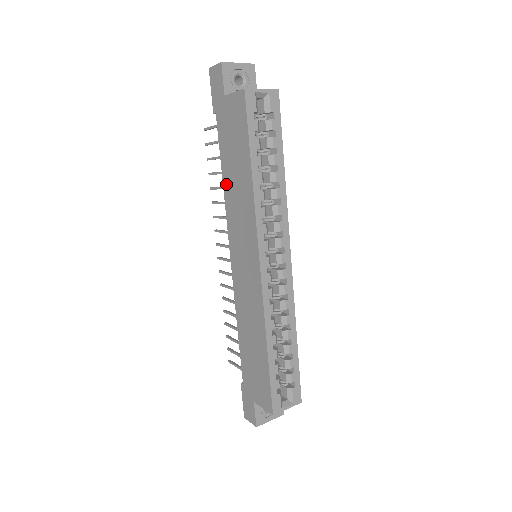
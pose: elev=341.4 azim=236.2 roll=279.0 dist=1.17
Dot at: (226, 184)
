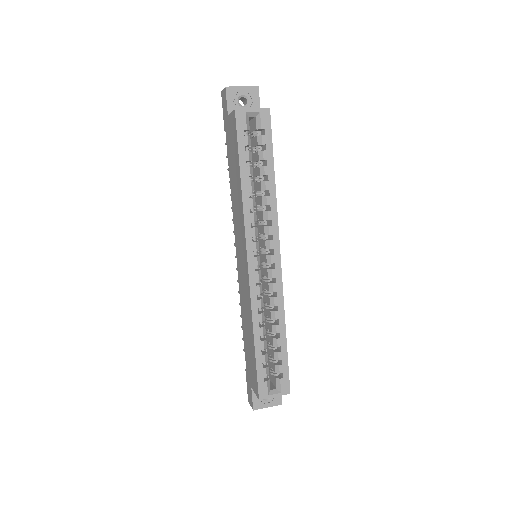
Dot at: (232, 191)
